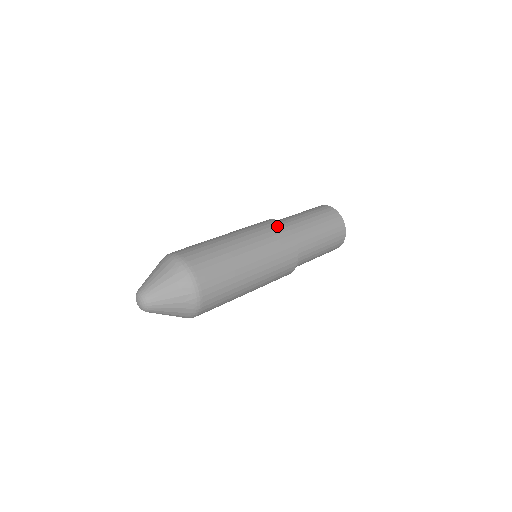
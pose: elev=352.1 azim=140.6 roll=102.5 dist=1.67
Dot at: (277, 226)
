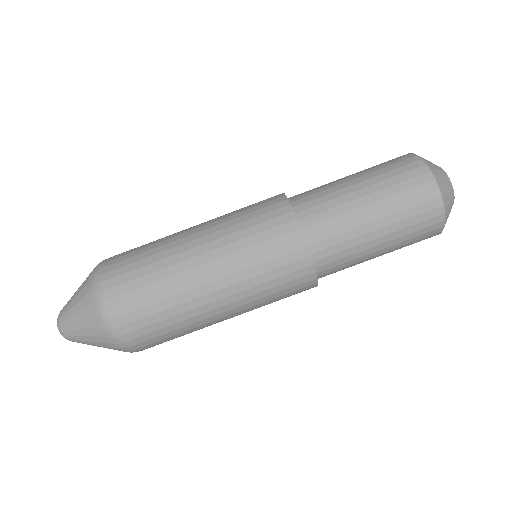
Dot at: (272, 201)
